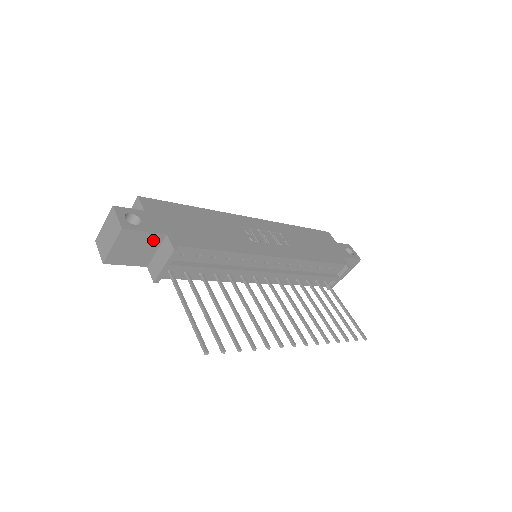
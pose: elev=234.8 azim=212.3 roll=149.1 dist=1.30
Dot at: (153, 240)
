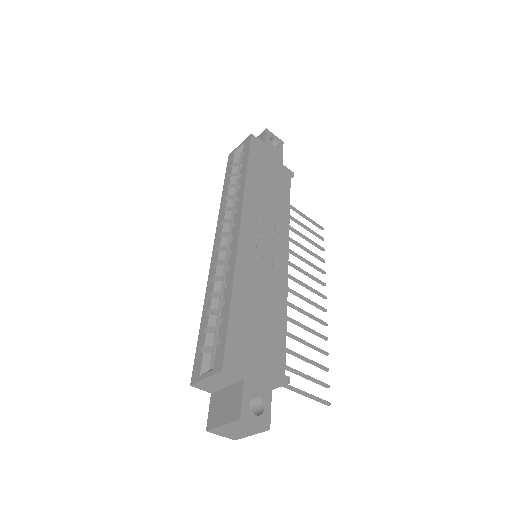
Dot at: occluded
